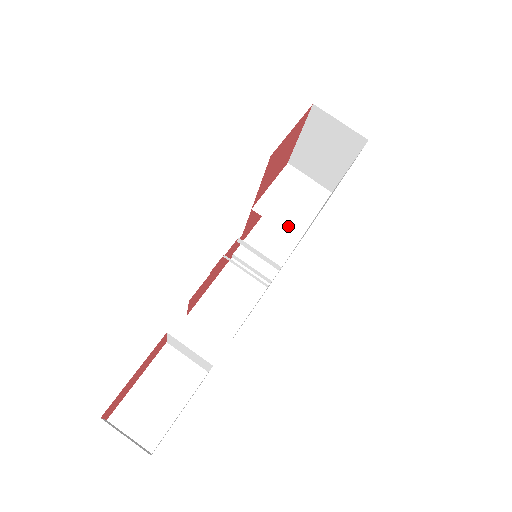
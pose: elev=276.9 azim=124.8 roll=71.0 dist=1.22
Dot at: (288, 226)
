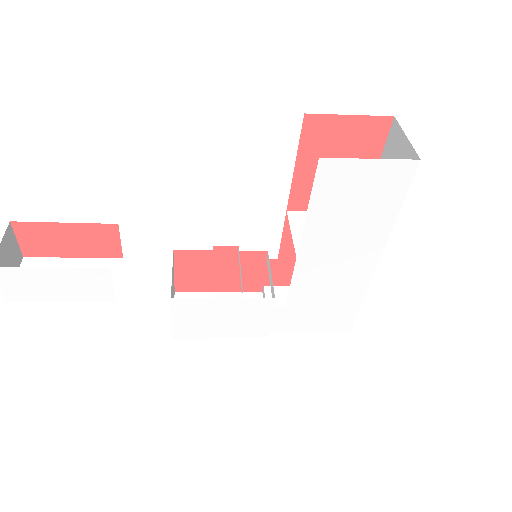
Dot at: occluded
